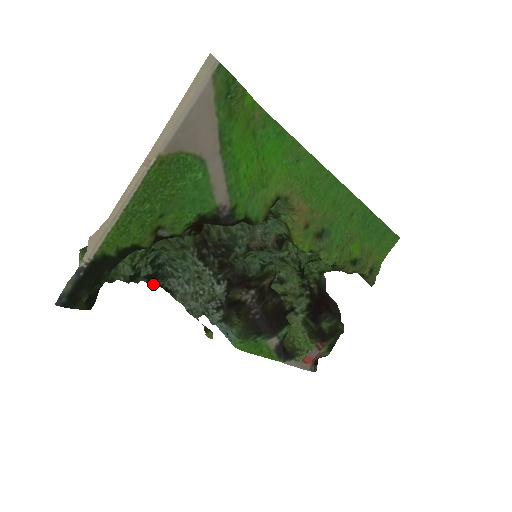
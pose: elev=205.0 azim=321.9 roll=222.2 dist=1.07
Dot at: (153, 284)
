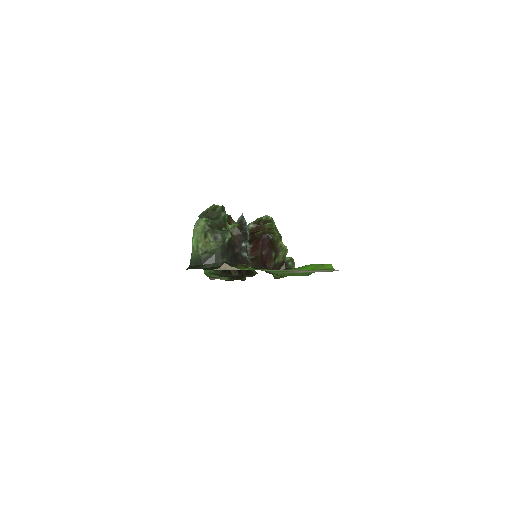
Dot at: occluded
